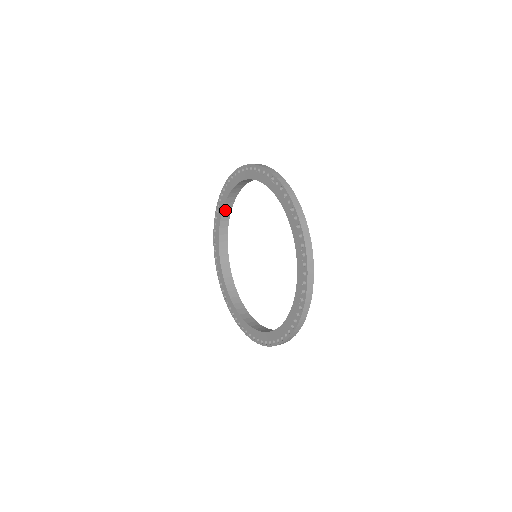
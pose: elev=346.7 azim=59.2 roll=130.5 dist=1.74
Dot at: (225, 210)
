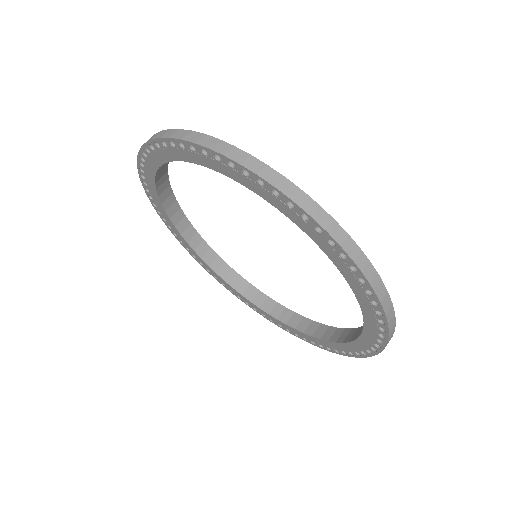
Dot at: (160, 187)
